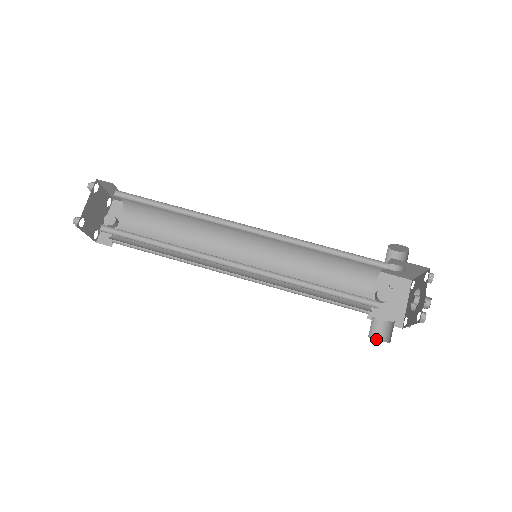
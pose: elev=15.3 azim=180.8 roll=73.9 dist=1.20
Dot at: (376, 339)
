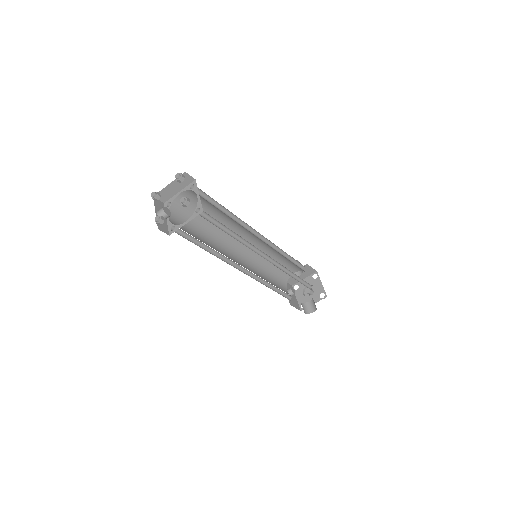
Dot at: (305, 313)
